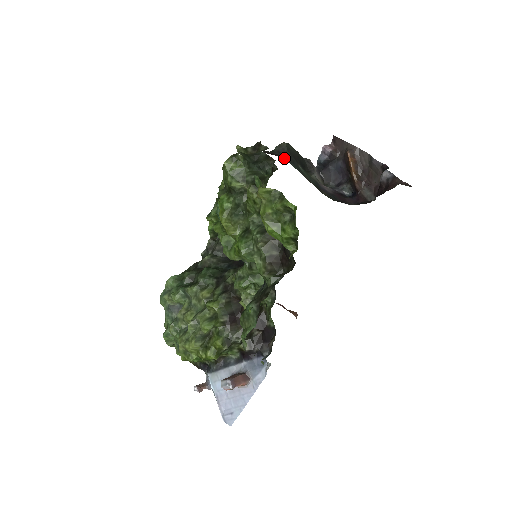
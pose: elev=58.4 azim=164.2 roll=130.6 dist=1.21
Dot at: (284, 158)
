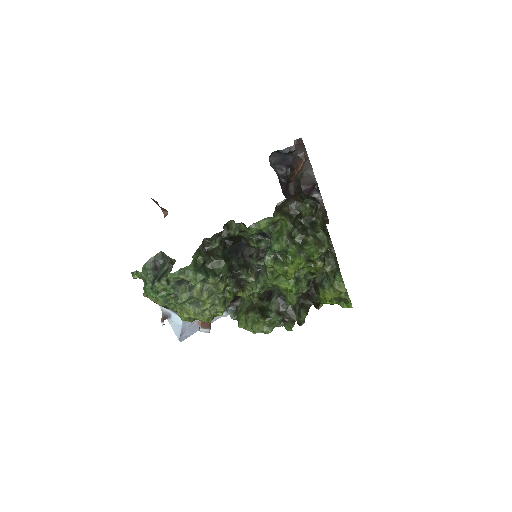
Dot at: occluded
